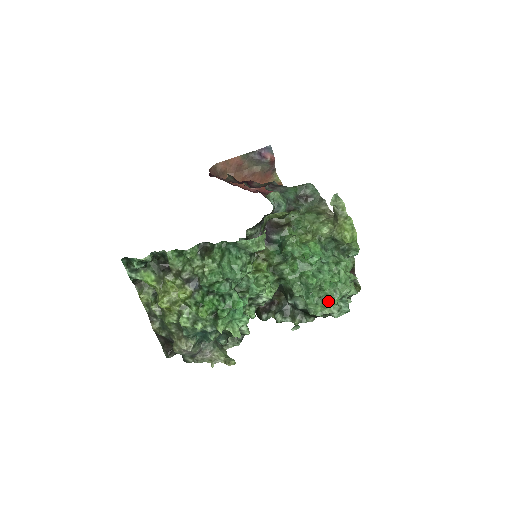
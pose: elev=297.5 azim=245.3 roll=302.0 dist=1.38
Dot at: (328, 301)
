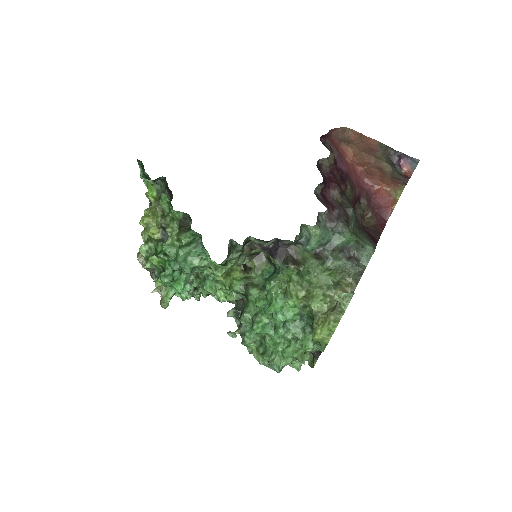
Dot at: (263, 351)
